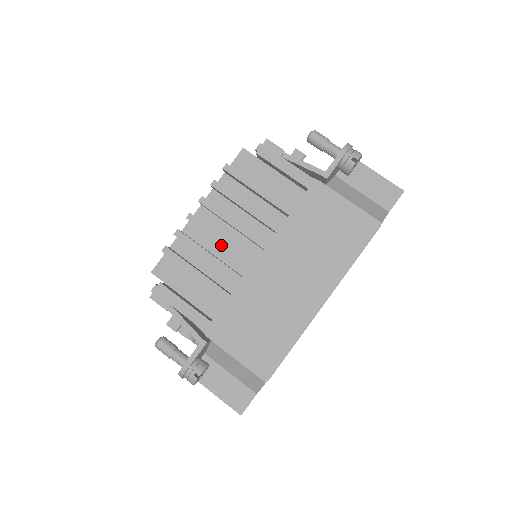
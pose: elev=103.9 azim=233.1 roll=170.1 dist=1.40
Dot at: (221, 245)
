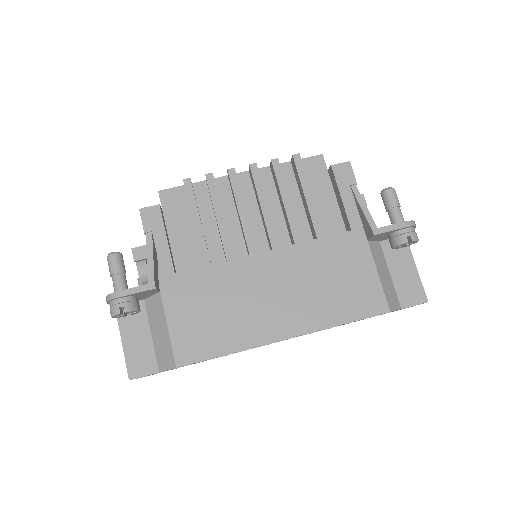
Dot at: (238, 217)
